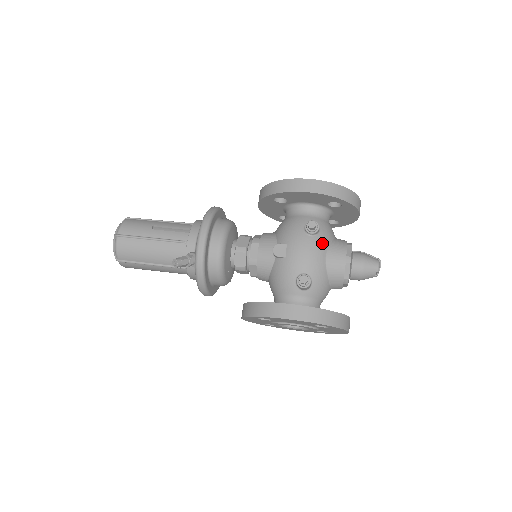
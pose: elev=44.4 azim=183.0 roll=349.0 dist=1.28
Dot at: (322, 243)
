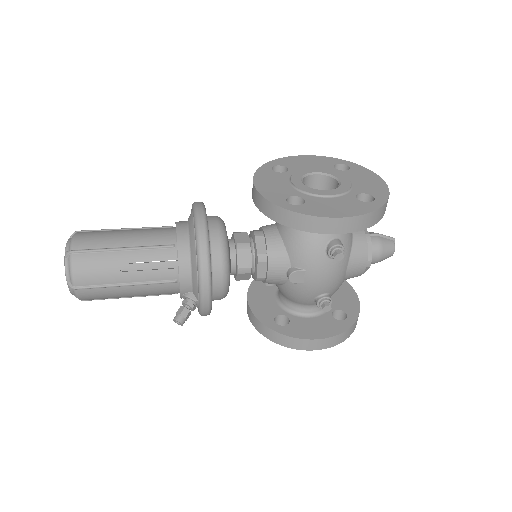
Dot at: (344, 260)
